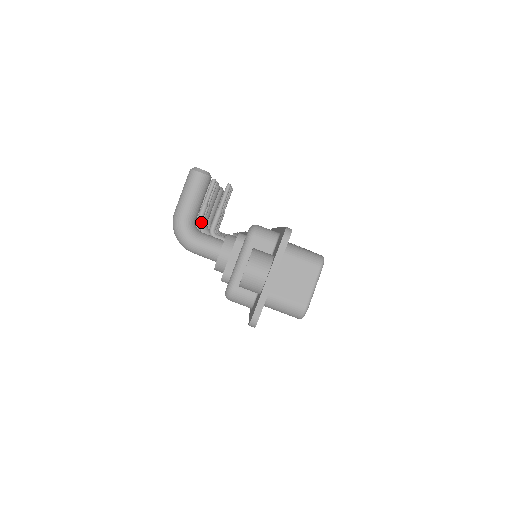
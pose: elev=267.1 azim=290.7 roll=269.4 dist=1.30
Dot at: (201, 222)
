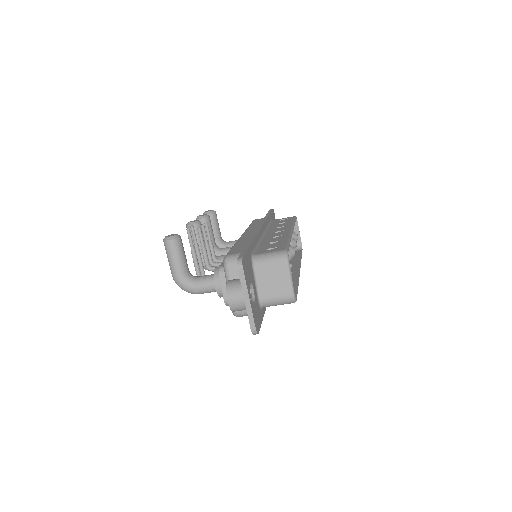
Dot at: (198, 263)
